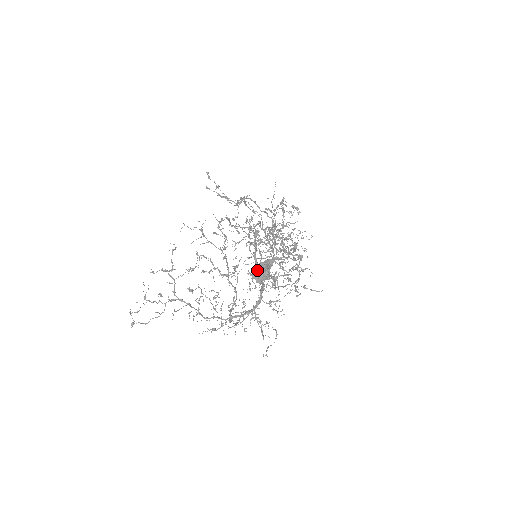
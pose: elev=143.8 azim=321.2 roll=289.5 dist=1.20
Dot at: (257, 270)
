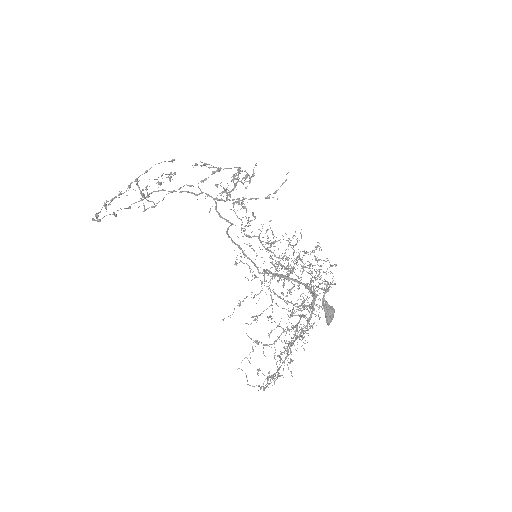
Dot at: (327, 320)
